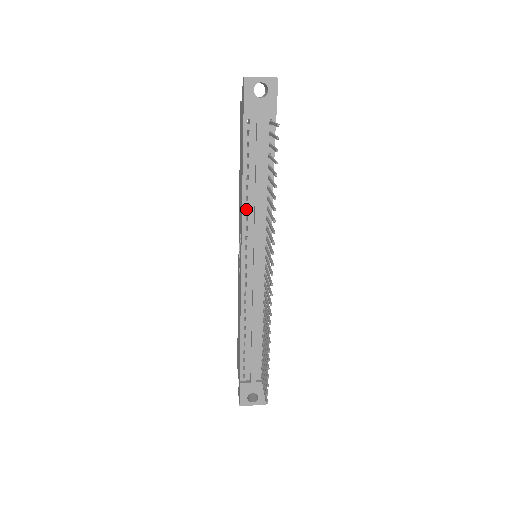
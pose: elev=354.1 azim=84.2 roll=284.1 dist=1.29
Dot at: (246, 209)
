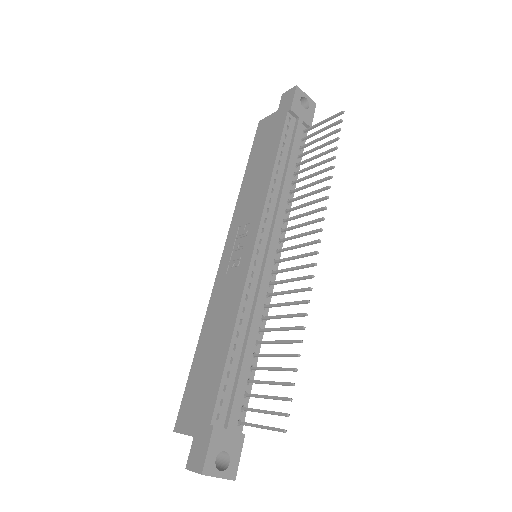
Dot at: (268, 194)
